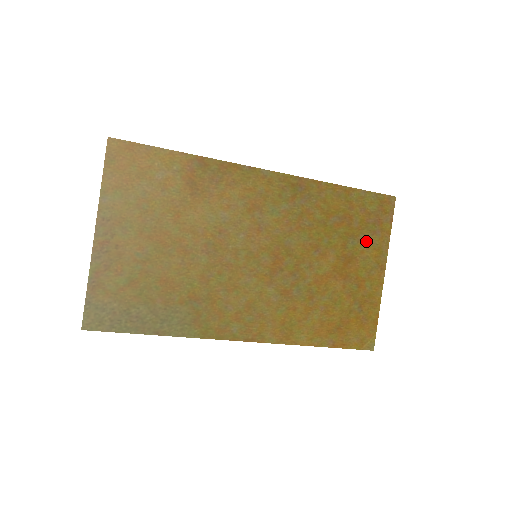
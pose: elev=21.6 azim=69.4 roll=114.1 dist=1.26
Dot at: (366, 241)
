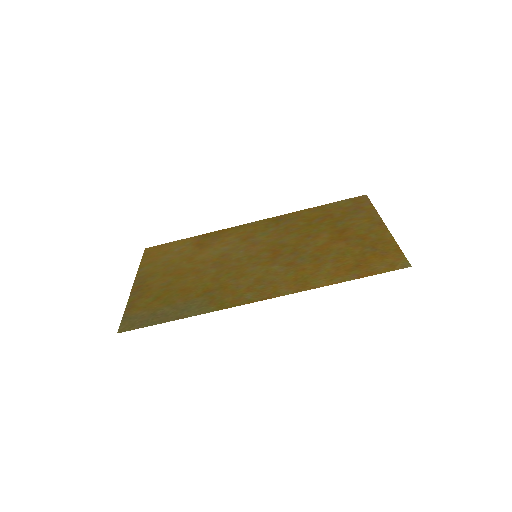
Dot at: (353, 219)
